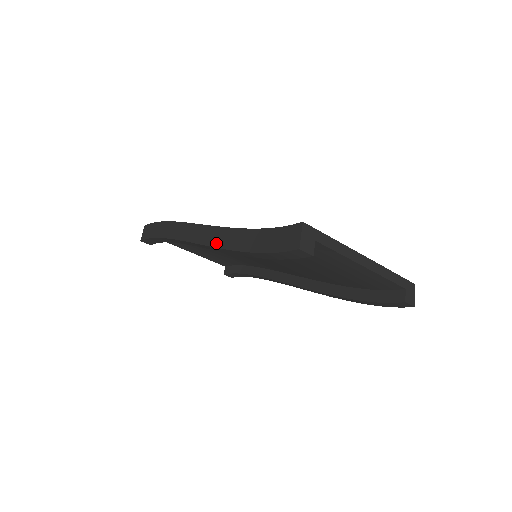
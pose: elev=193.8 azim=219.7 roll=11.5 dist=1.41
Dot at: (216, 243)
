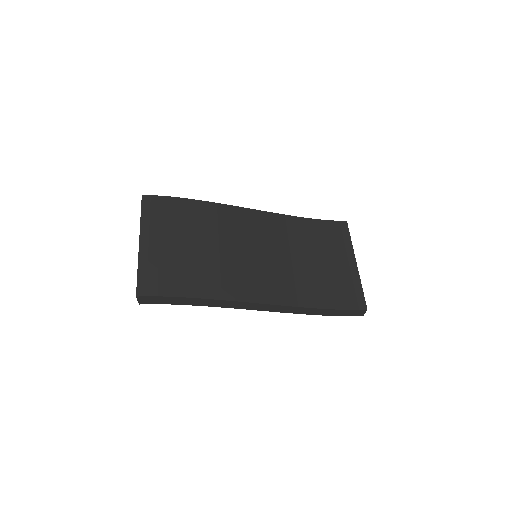
Dot at: (286, 312)
